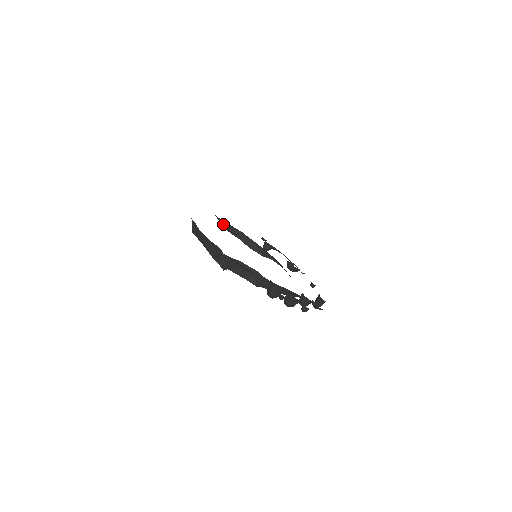
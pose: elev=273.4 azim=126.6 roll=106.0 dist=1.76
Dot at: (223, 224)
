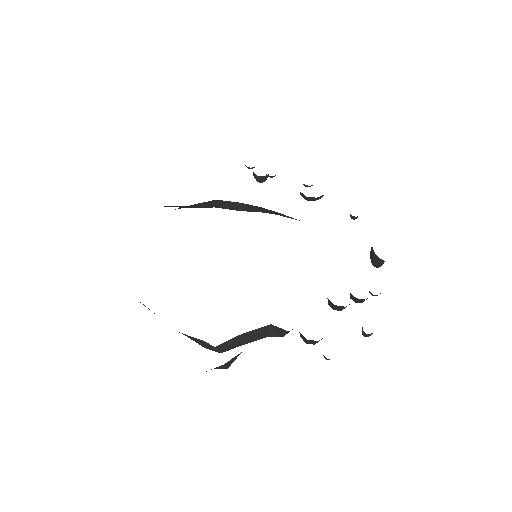
Dot at: occluded
